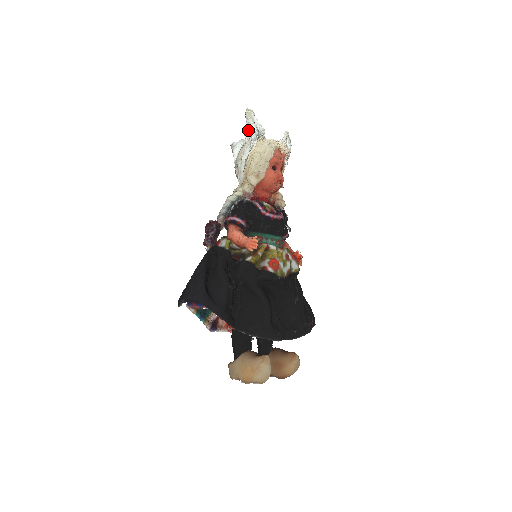
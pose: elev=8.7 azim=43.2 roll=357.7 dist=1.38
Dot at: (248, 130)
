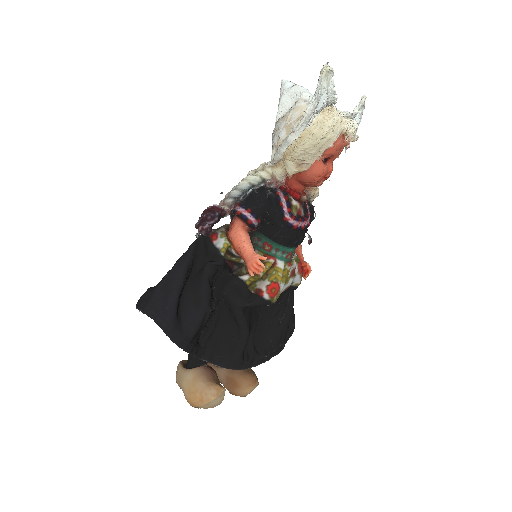
Dot at: (314, 101)
